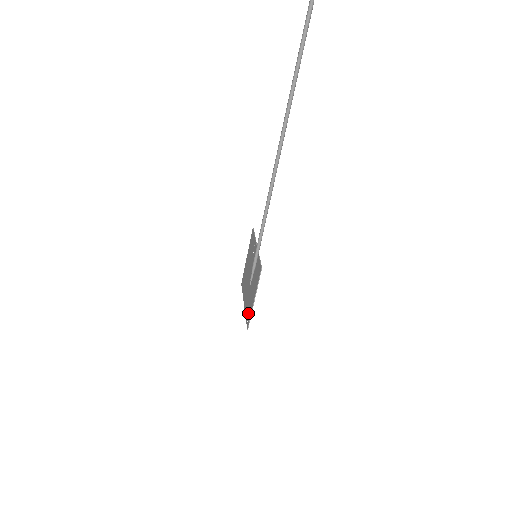
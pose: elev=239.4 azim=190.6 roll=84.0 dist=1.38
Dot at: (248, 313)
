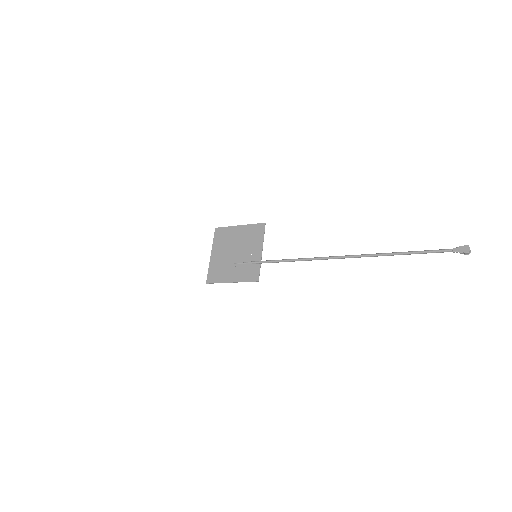
Dot at: (216, 275)
